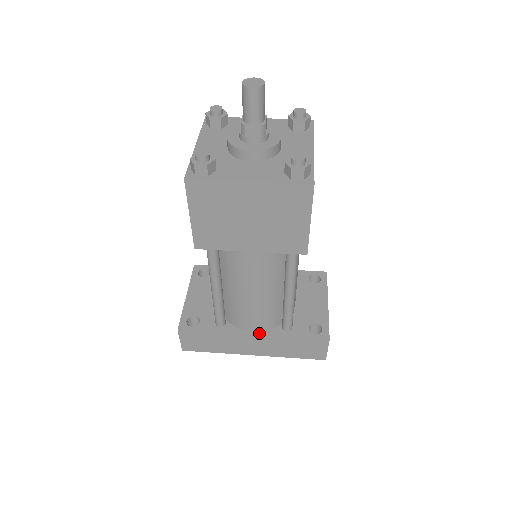
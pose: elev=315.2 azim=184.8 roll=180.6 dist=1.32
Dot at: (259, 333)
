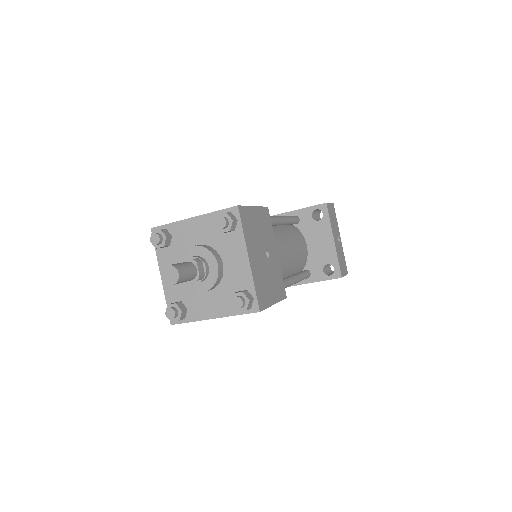
Dot at: occluded
